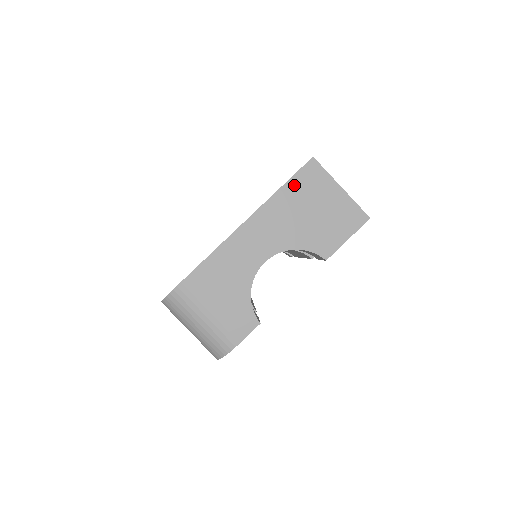
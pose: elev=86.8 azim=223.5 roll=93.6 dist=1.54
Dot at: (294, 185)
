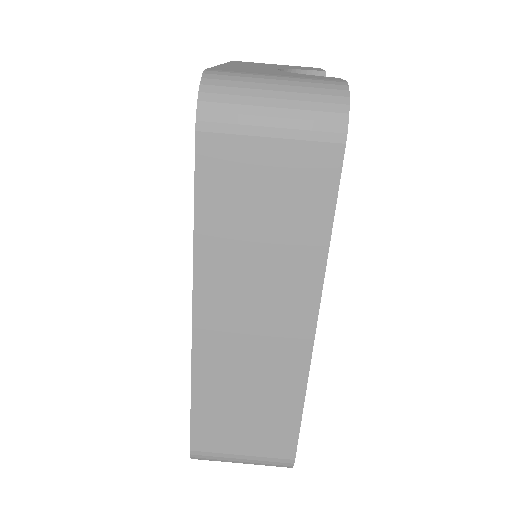
Dot at: occluded
